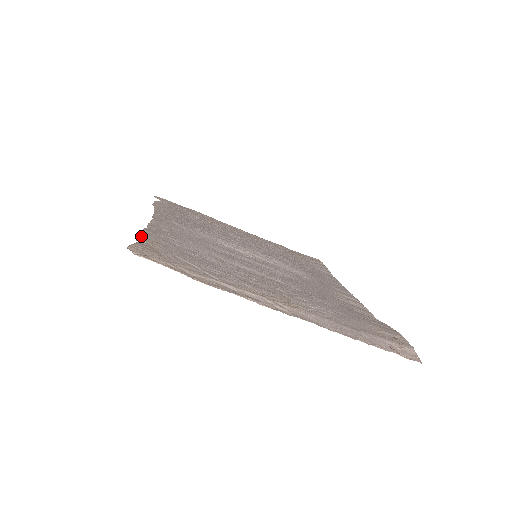
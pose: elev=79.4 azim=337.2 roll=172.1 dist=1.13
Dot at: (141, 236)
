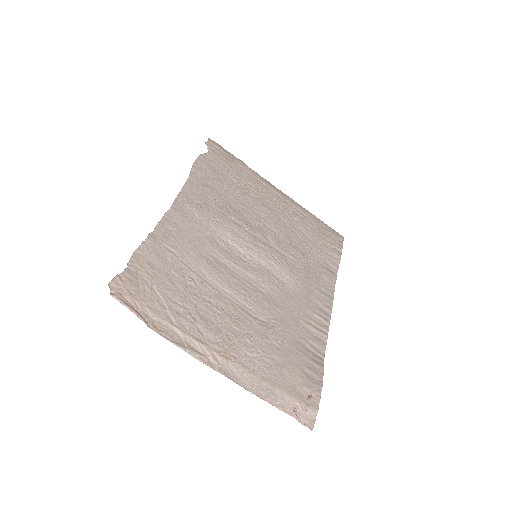
Dot at: (137, 253)
